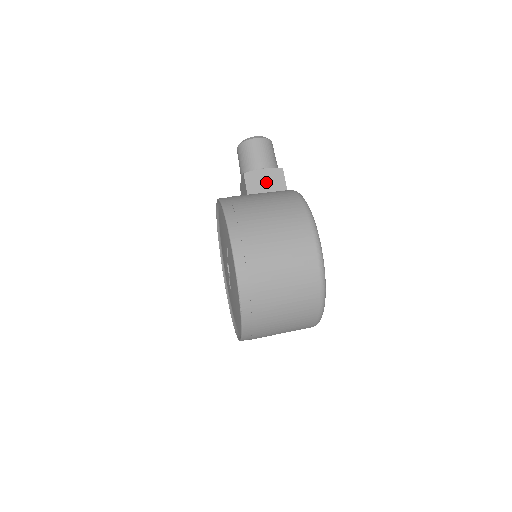
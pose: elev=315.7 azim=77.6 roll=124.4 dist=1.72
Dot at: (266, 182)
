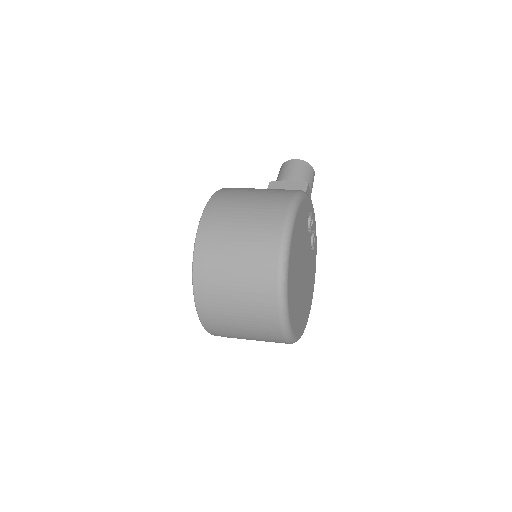
Dot at: occluded
